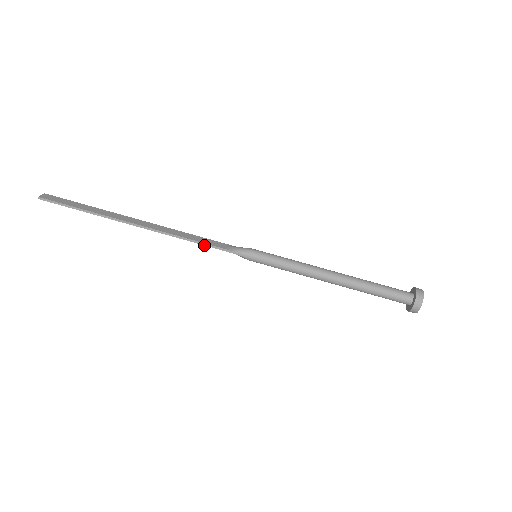
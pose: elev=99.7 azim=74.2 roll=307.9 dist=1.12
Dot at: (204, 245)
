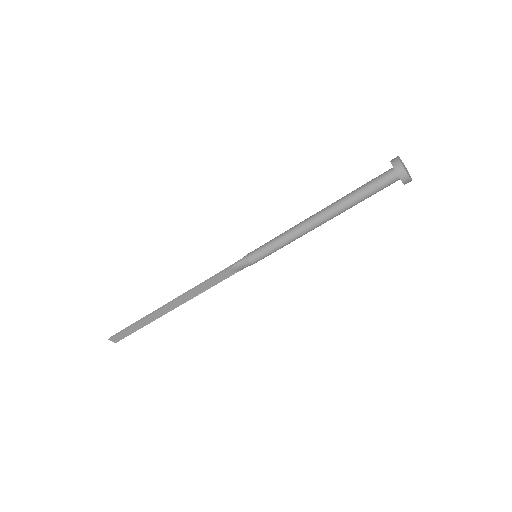
Dot at: (221, 280)
